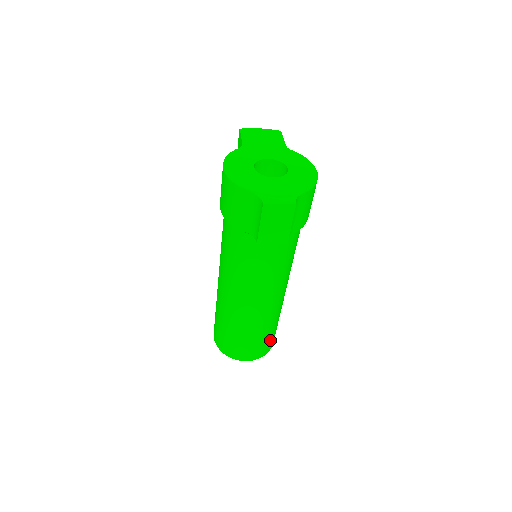
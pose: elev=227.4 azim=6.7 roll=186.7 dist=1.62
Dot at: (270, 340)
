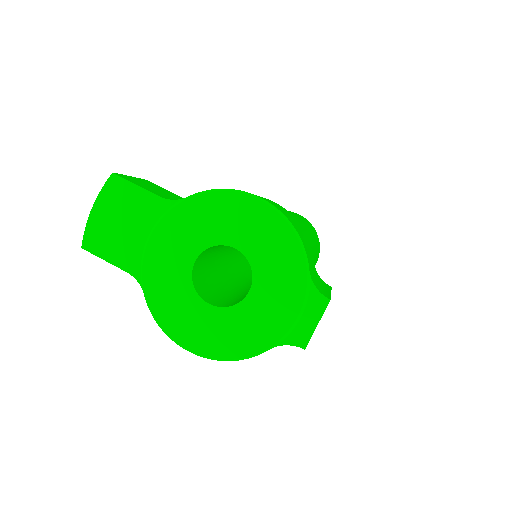
Dot at: occluded
